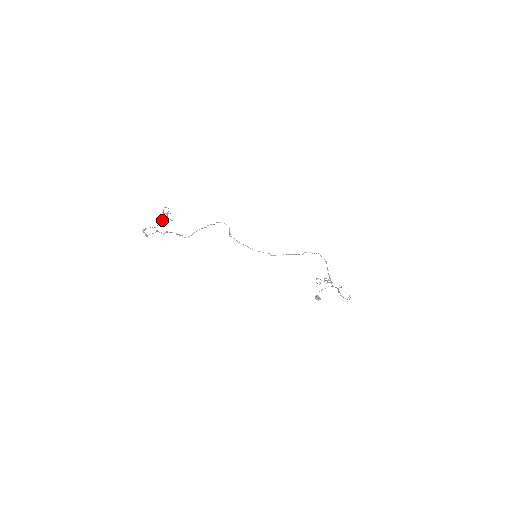
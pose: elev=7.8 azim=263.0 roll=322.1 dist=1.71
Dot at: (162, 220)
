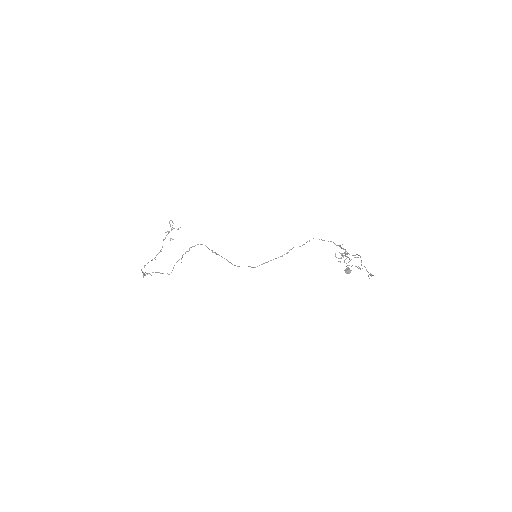
Dot at: occluded
